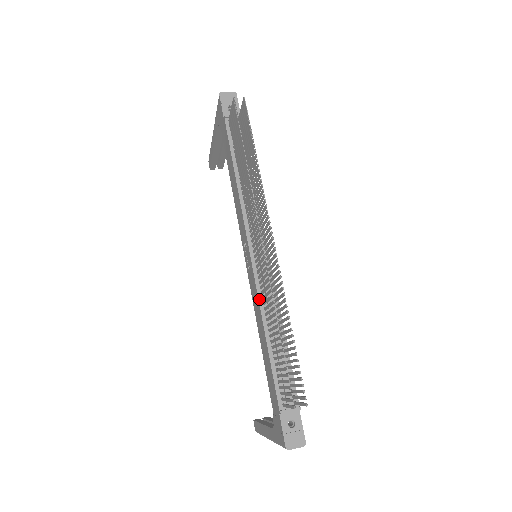
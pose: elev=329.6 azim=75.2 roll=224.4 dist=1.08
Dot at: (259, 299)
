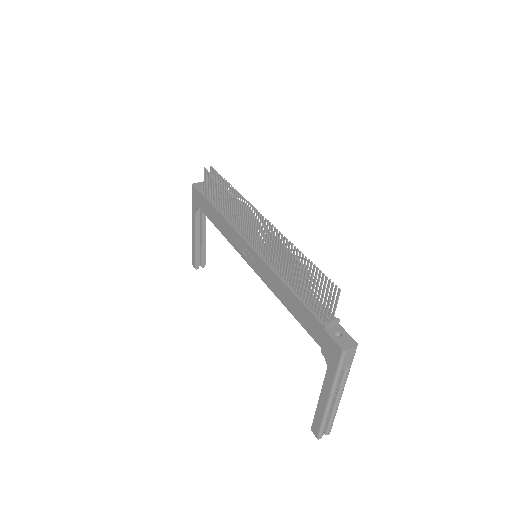
Dot at: (270, 268)
